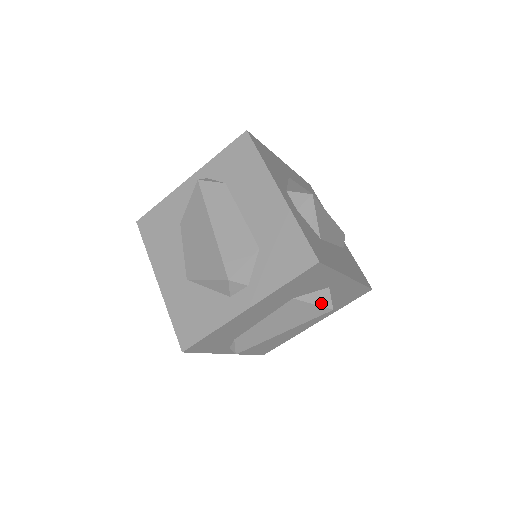
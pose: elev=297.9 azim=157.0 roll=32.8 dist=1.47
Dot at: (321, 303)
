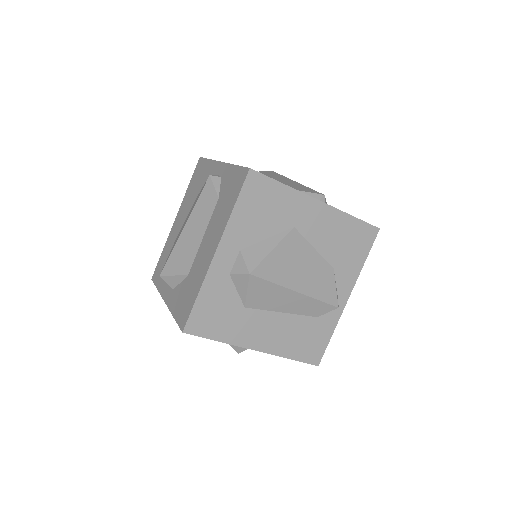
Dot at: occluded
